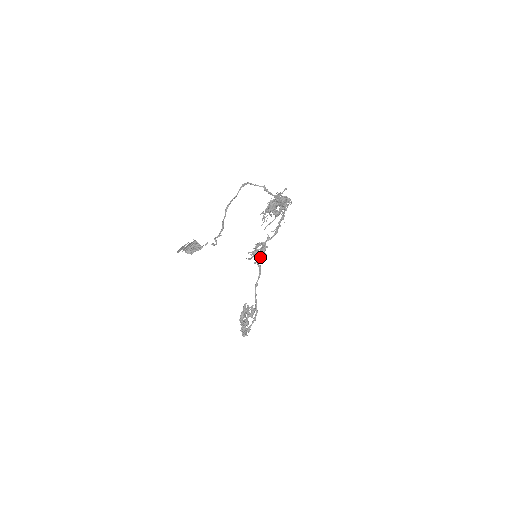
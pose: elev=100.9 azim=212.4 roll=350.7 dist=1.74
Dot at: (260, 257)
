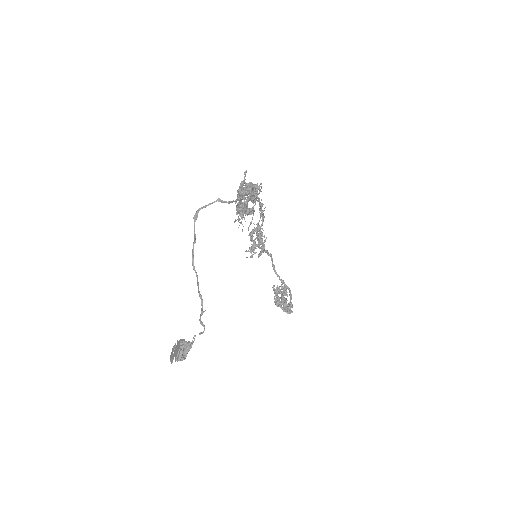
Dot at: (261, 249)
